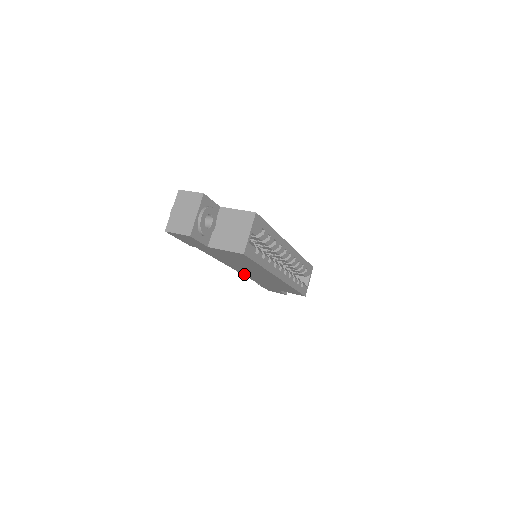
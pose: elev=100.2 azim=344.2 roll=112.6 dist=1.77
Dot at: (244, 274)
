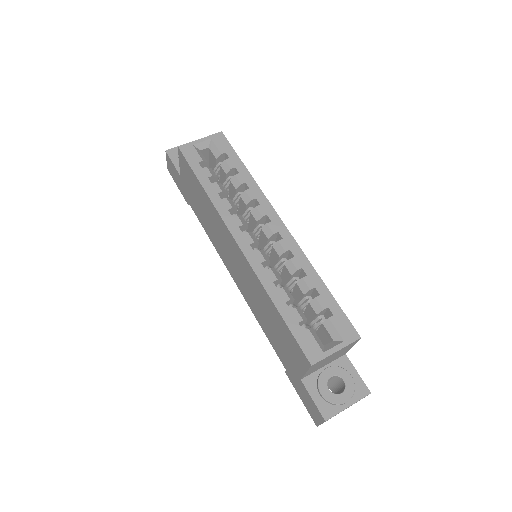
Dot at: (247, 300)
